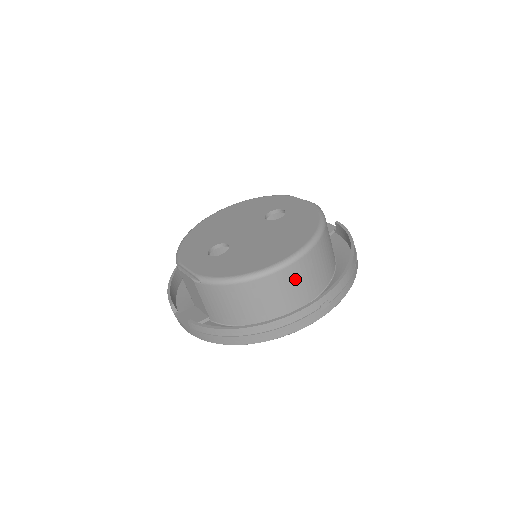
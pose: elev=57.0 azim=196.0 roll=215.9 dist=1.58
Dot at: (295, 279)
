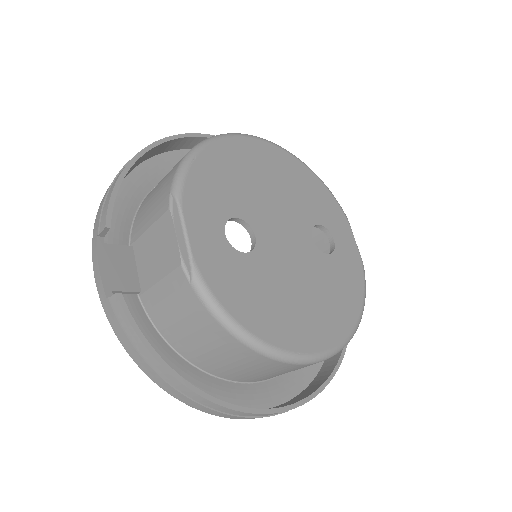
Dot at: (287, 370)
